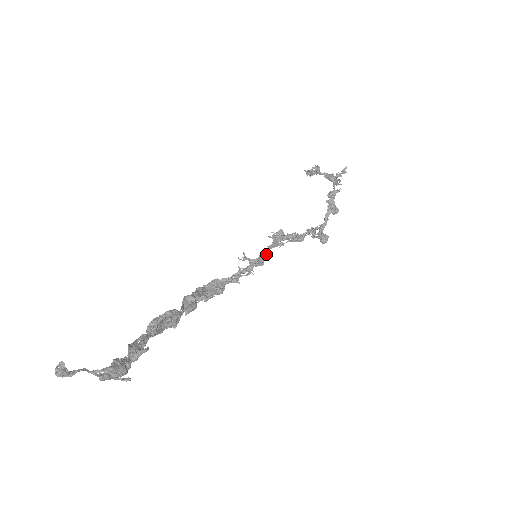
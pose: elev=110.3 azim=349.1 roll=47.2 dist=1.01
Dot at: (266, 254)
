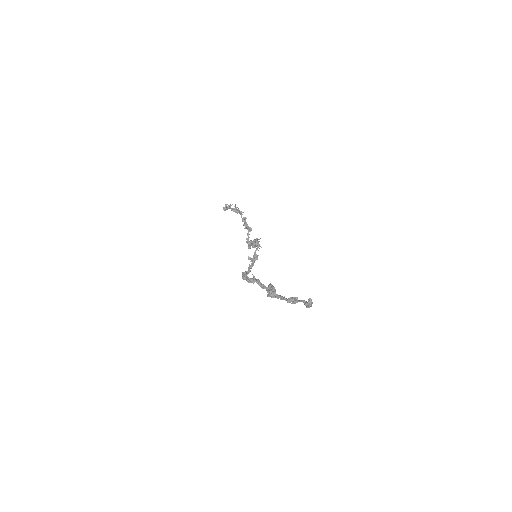
Dot at: (255, 255)
